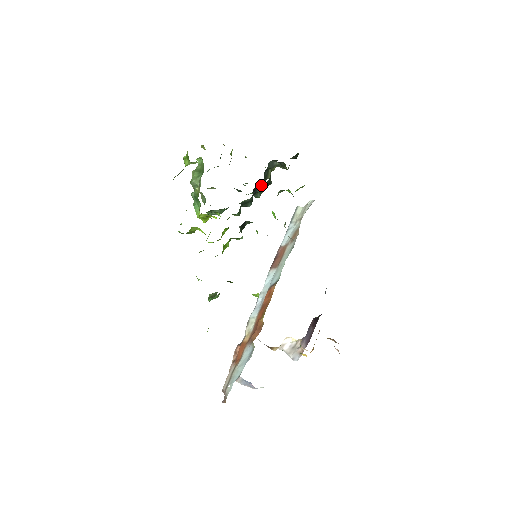
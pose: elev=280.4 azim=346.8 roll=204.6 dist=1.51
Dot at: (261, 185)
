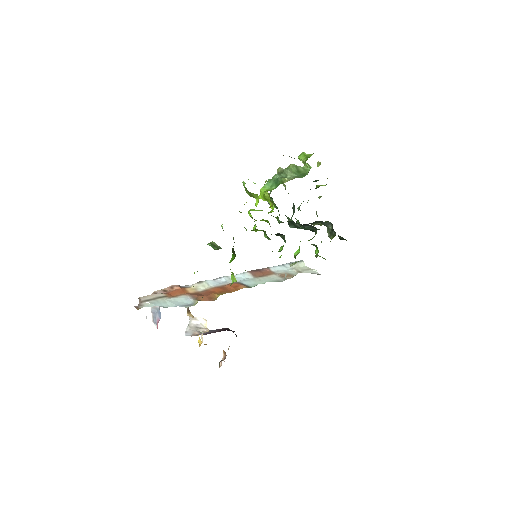
Dot at: occluded
